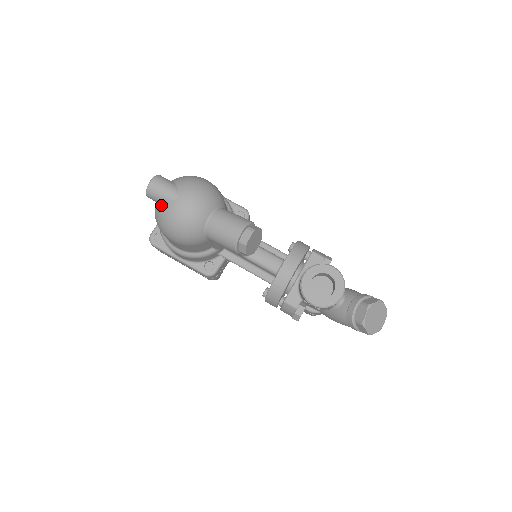
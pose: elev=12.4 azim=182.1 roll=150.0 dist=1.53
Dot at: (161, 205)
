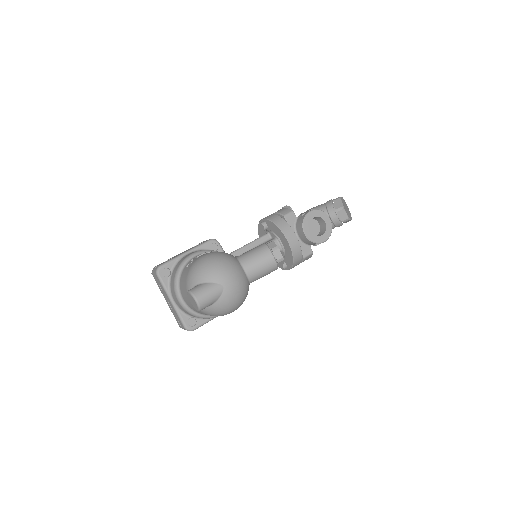
Dot at: (216, 304)
